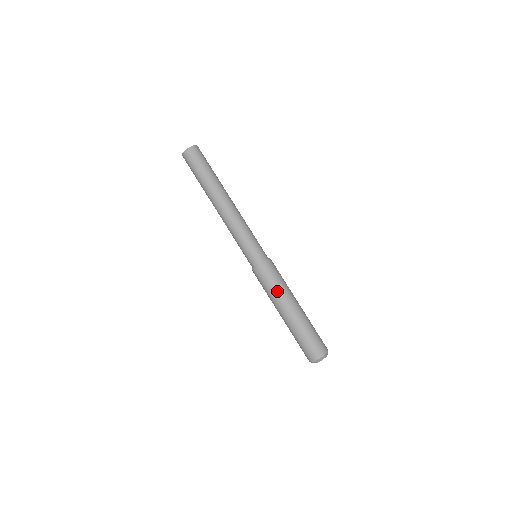
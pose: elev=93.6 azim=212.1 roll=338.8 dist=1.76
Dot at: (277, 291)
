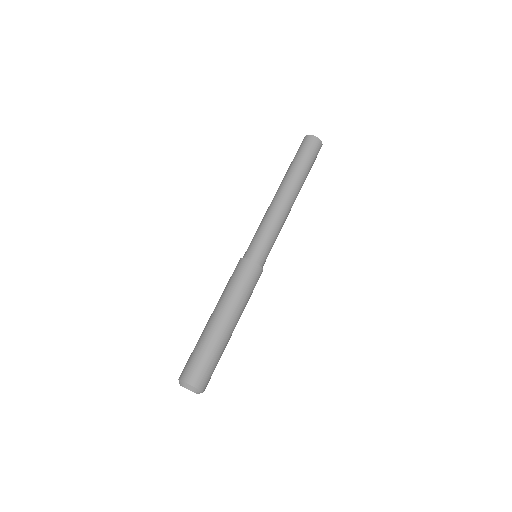
Dot at: (224, 291)
